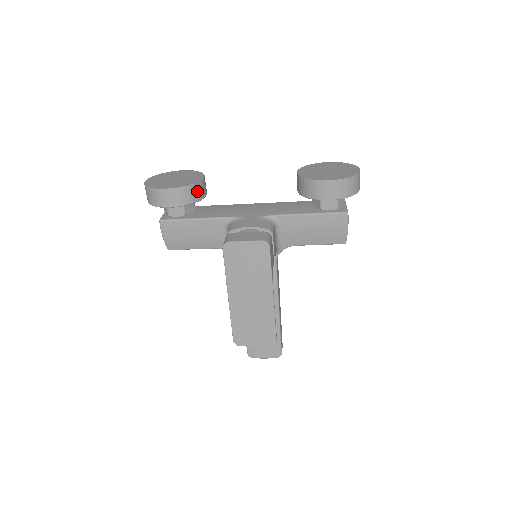
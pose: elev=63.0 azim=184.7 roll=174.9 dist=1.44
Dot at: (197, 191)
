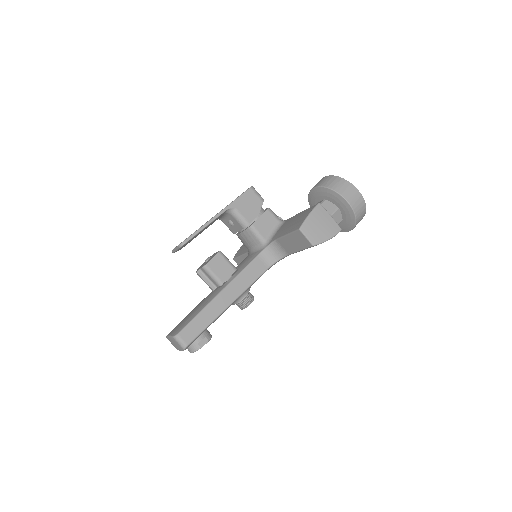
Dot at: occluded
